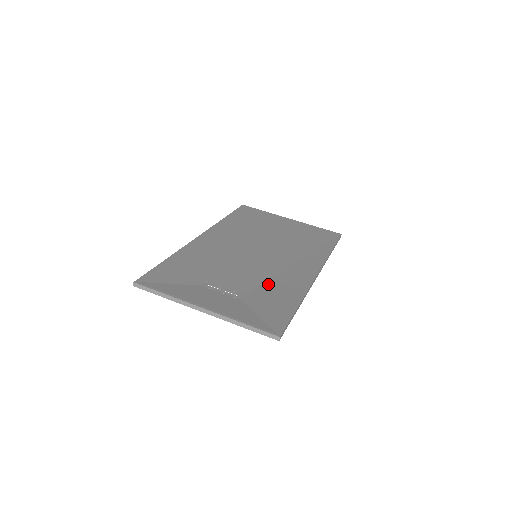
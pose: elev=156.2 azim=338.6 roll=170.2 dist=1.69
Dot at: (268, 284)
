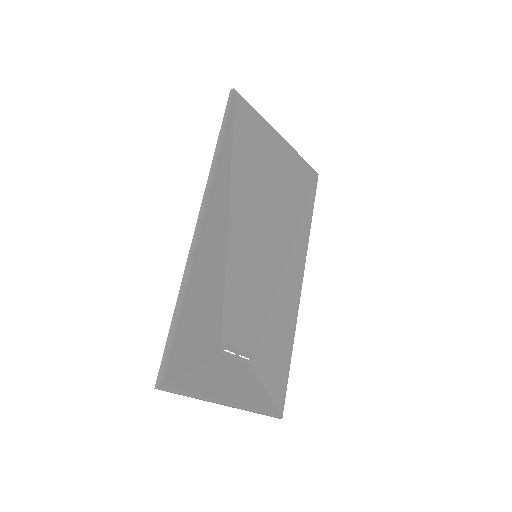
Dot at: (270, 323)
